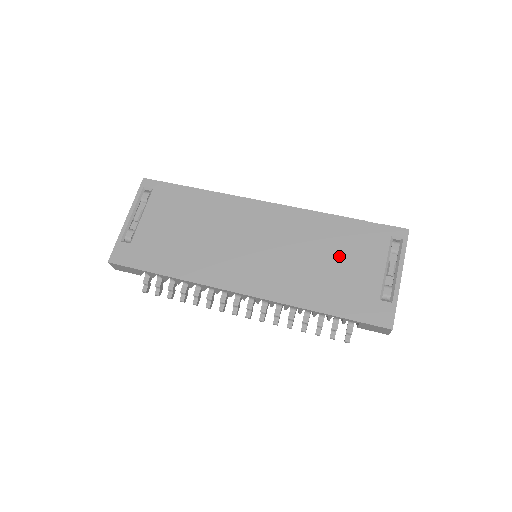
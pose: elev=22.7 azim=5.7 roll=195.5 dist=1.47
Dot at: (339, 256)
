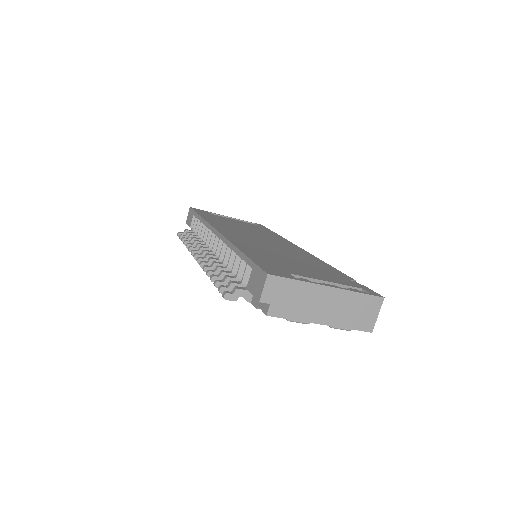
Dot at: (304, 265)
